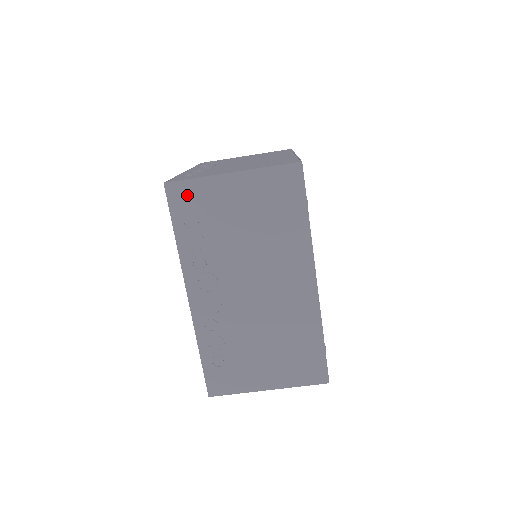
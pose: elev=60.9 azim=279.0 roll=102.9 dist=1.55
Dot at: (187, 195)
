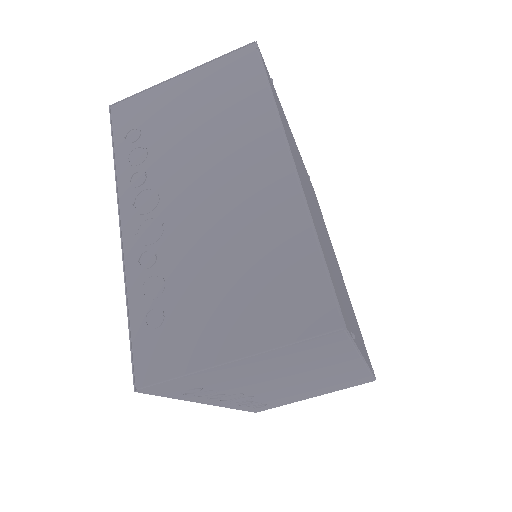
Dot at: (175, 386)
